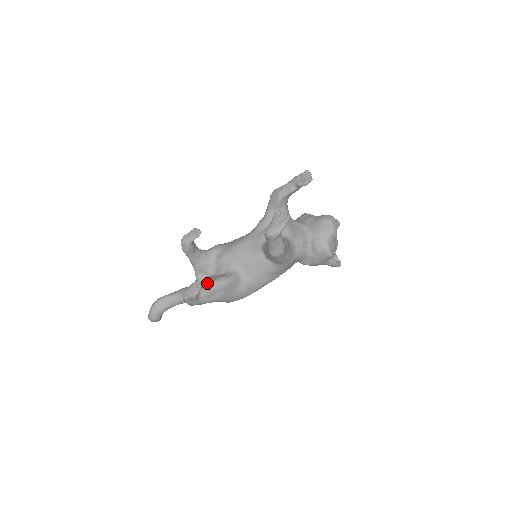
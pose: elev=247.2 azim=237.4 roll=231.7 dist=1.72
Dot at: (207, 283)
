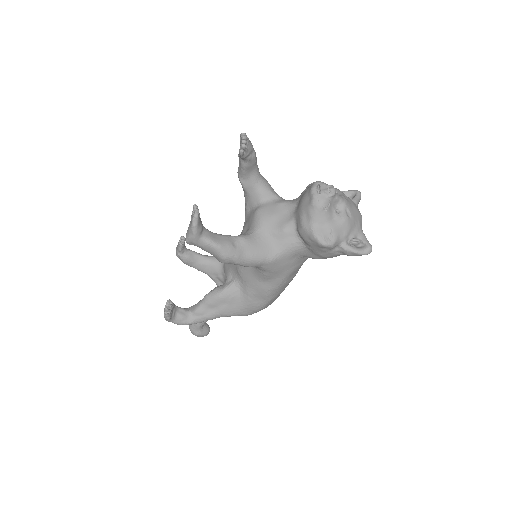
Dot at: occluded
